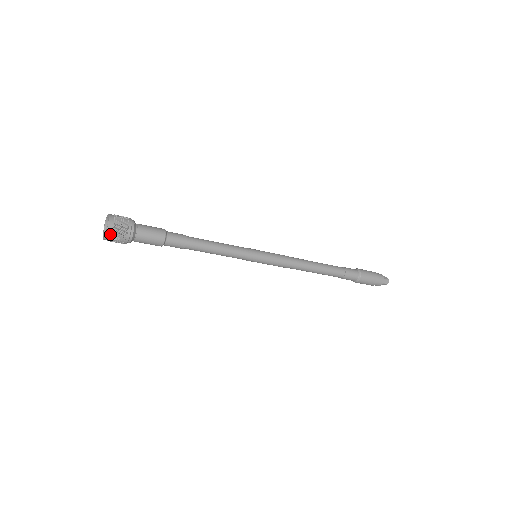
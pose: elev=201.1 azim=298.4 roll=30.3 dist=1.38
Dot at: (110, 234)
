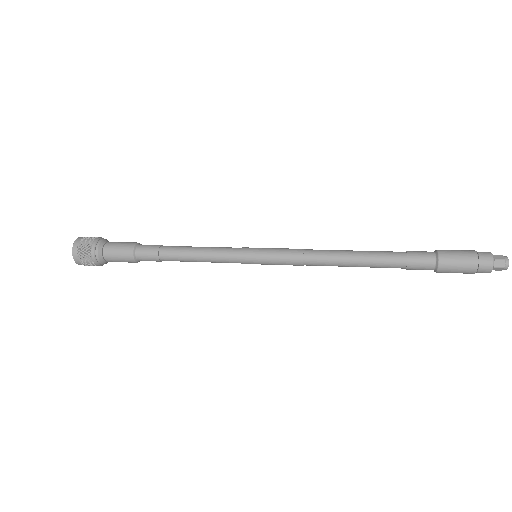
Dot at: occluded
